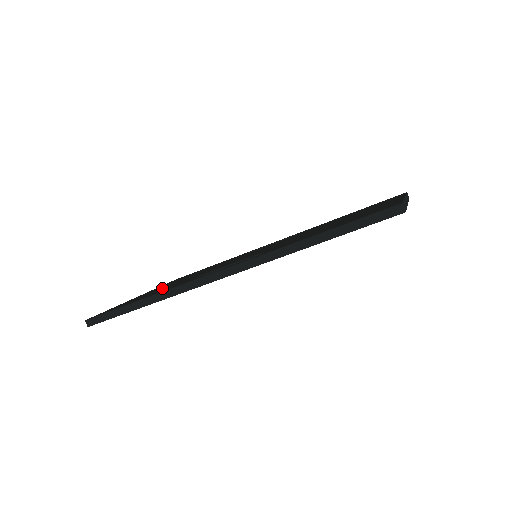
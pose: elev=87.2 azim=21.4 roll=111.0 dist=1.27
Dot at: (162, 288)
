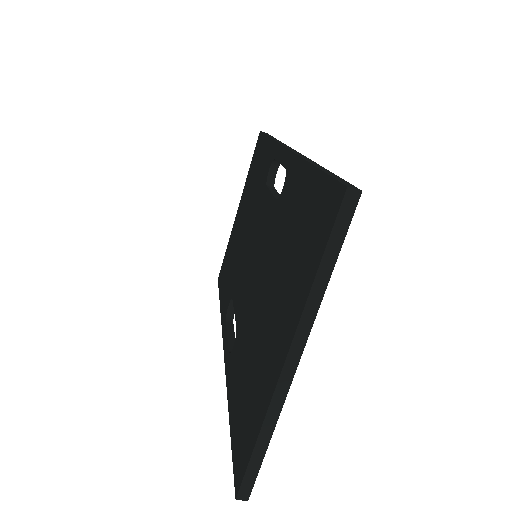
Dot at: (234, 247)
